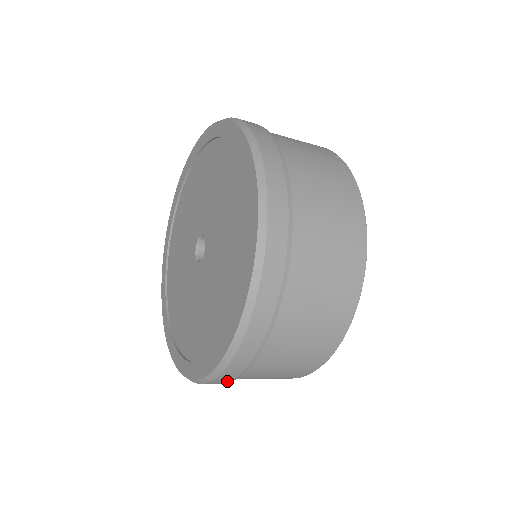
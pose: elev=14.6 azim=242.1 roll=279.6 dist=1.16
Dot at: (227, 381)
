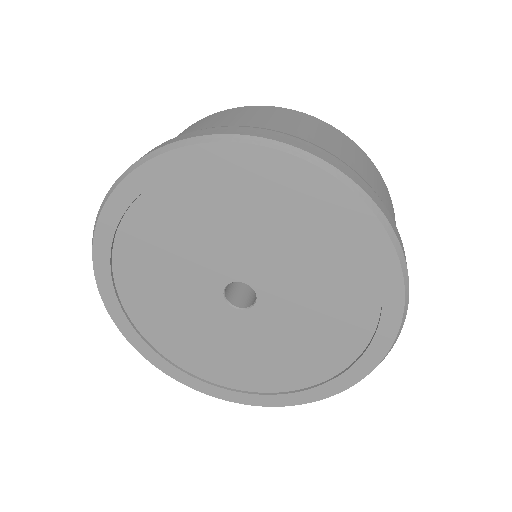
Dot at: occluded
